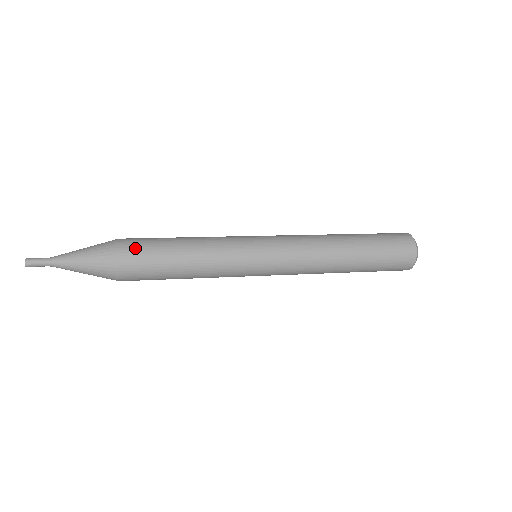
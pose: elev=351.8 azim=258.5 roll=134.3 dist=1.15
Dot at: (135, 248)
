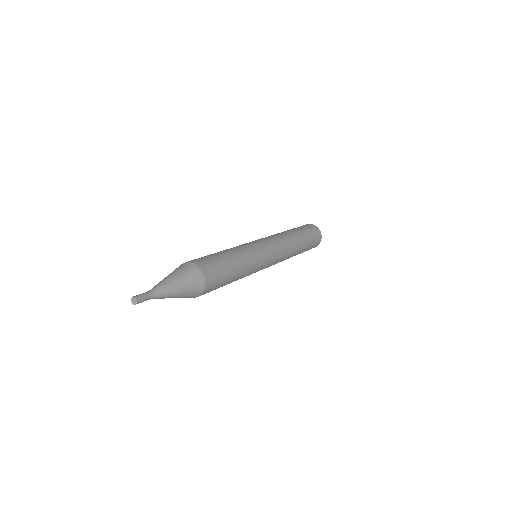
Dot at: (212, 269)
